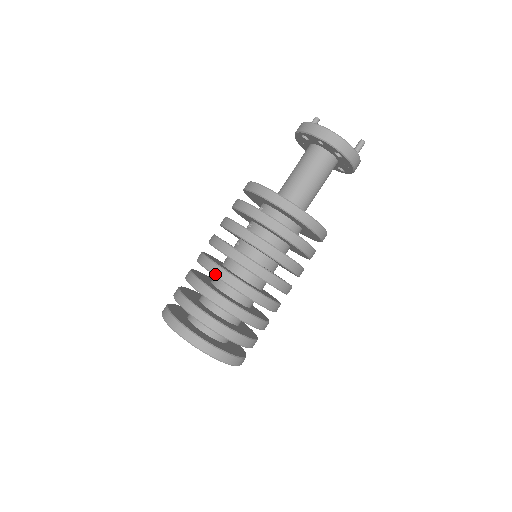
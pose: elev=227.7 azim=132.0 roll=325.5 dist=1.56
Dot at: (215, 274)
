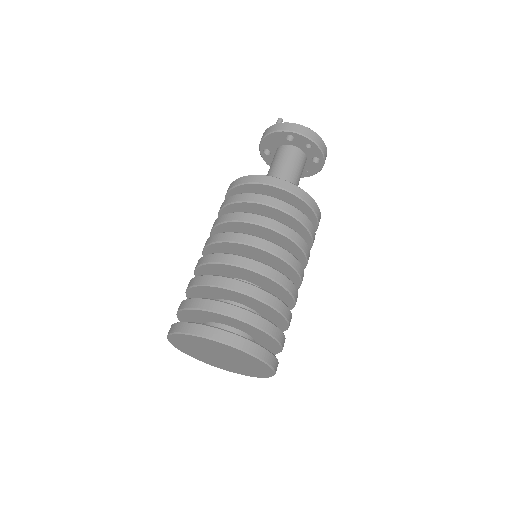
Dot at: (271, 277)
